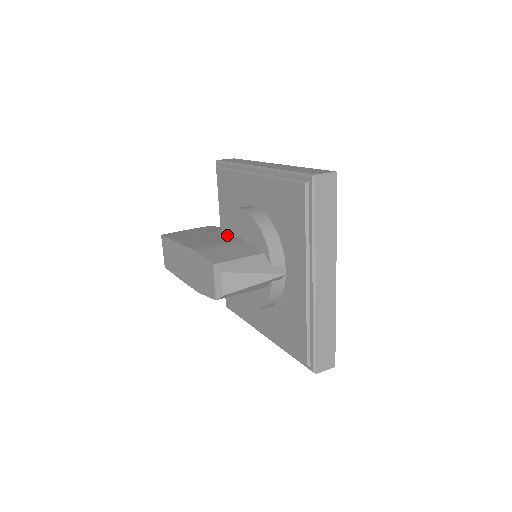
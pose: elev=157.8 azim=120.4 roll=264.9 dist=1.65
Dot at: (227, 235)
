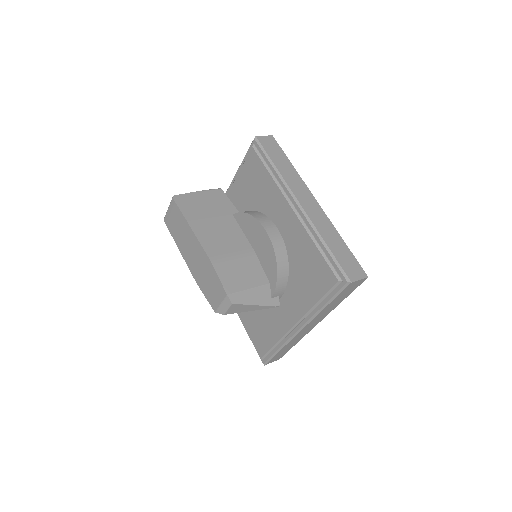
Dot at: (239, 230)
